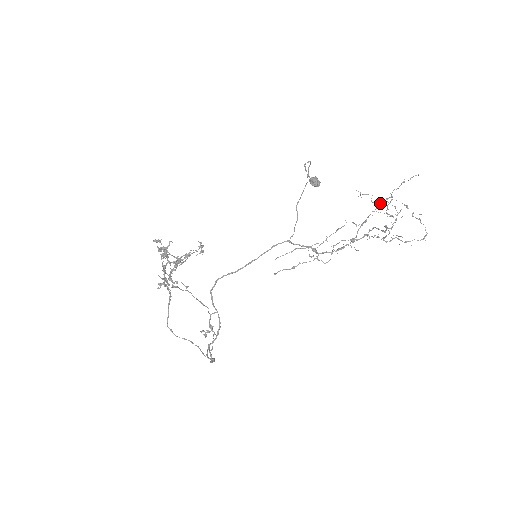
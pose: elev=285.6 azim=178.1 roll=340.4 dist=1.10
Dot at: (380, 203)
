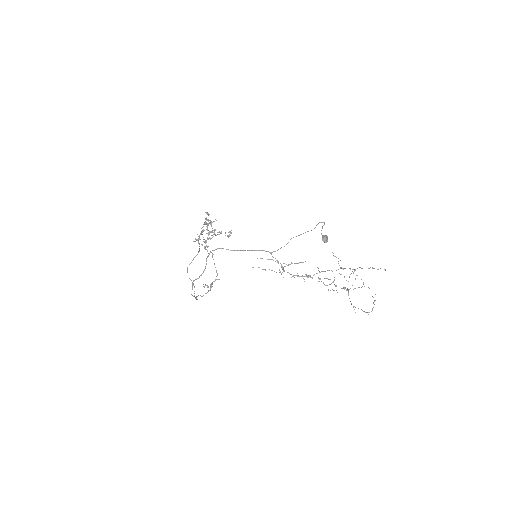
Dot at: (343, 268)
